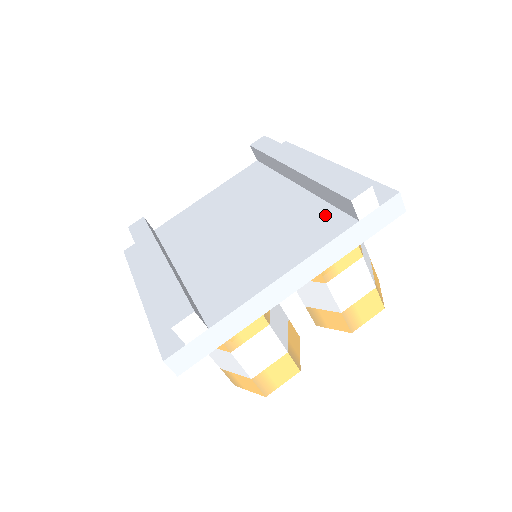
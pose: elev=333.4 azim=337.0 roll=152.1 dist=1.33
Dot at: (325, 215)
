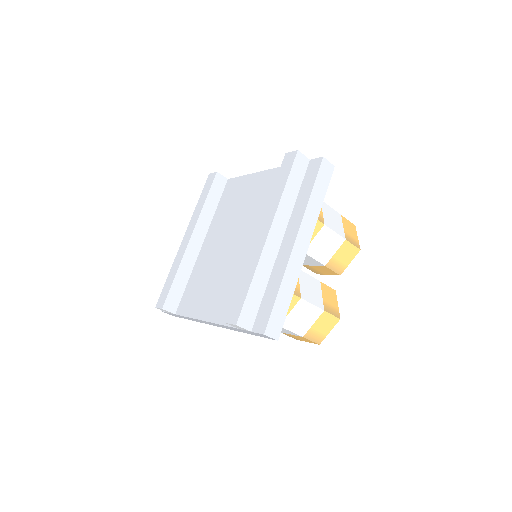
Dot at: occluded
